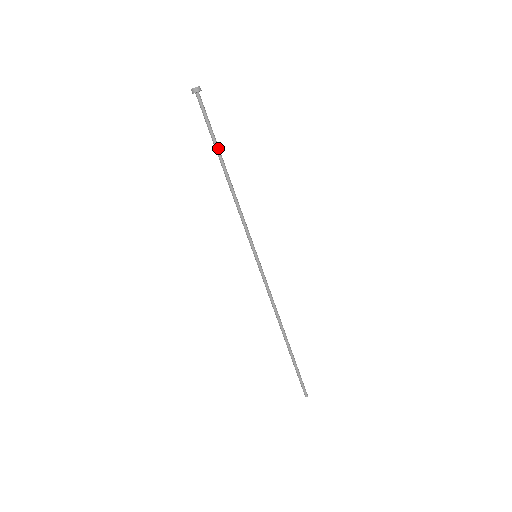
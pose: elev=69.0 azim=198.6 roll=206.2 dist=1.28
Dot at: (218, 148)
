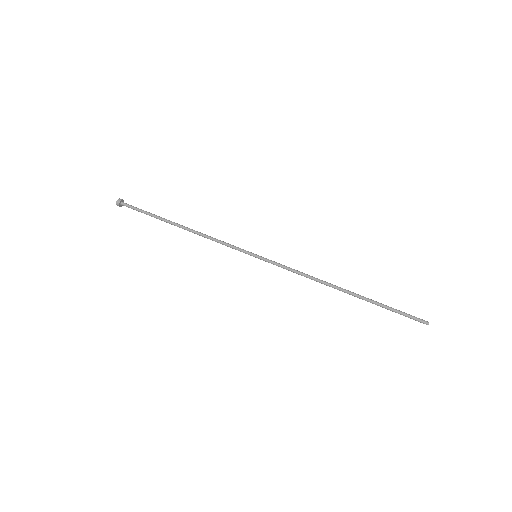
Dot at: (162, 218)
